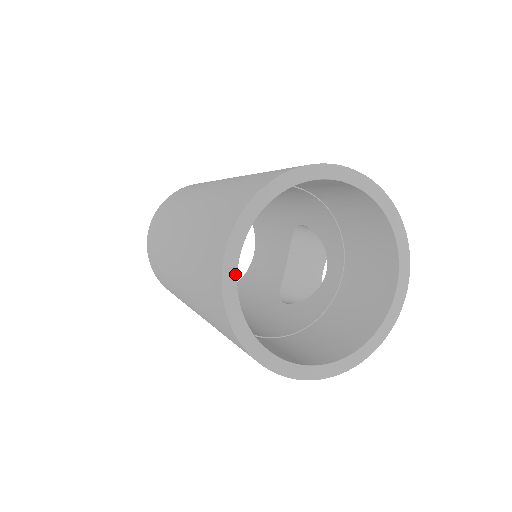
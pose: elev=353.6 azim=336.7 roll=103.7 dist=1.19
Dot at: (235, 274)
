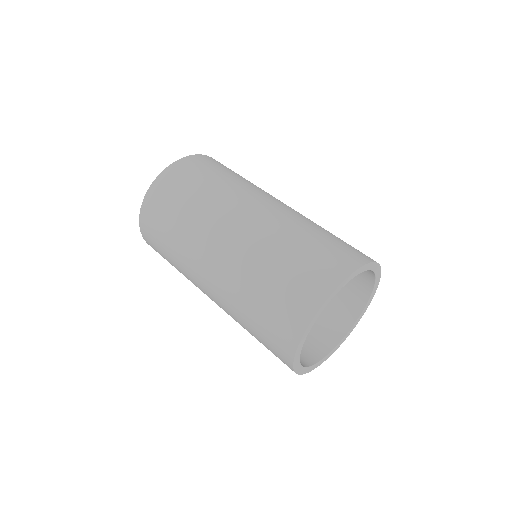
Dot at: (309, 331)
